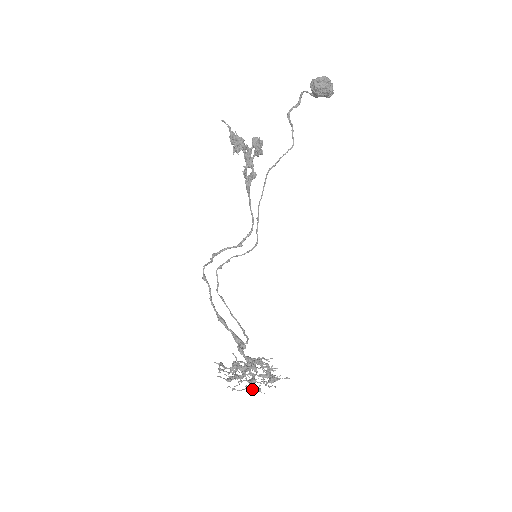
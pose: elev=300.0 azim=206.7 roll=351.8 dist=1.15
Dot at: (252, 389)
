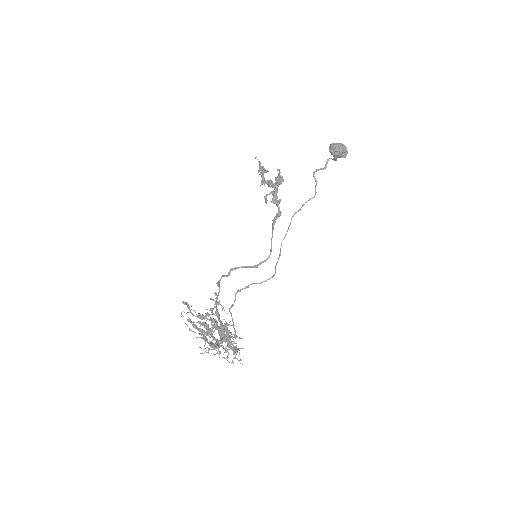
Dot at: (208, 342)
